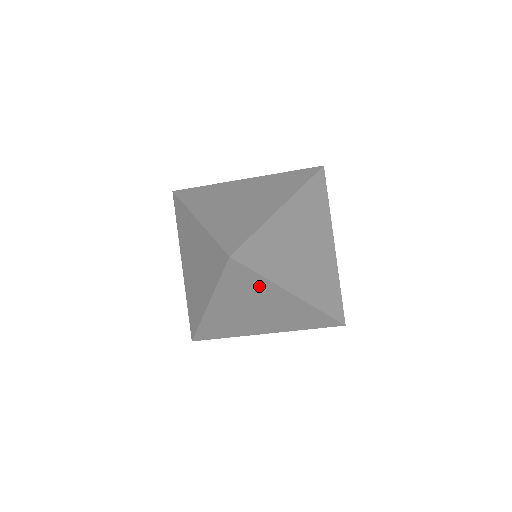
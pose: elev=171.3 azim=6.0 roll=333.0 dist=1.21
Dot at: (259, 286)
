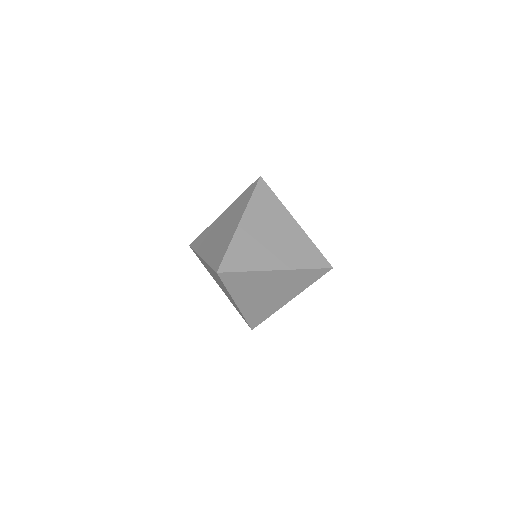
Dot at: (251, 277)
